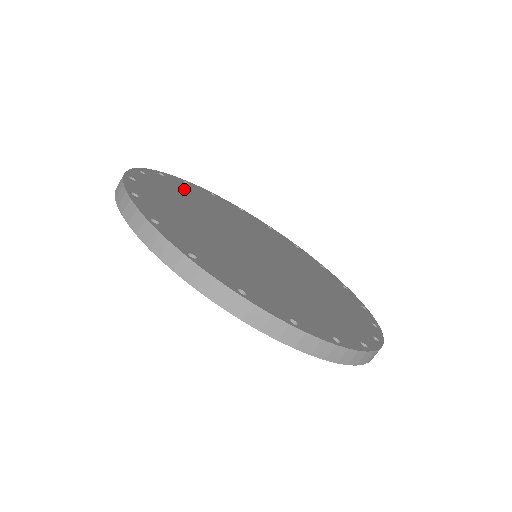
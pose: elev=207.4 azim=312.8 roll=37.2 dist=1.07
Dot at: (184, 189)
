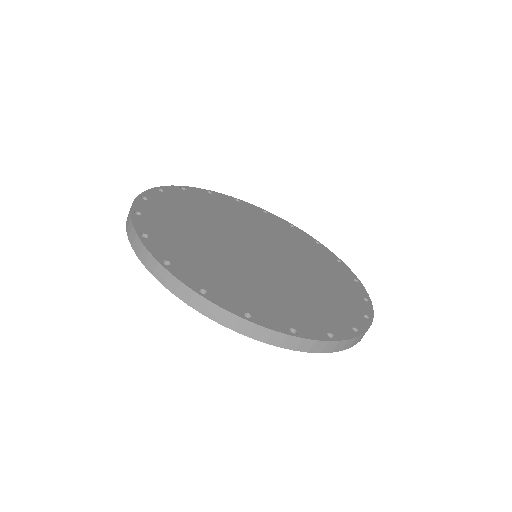
Dot at: (202, 200)
